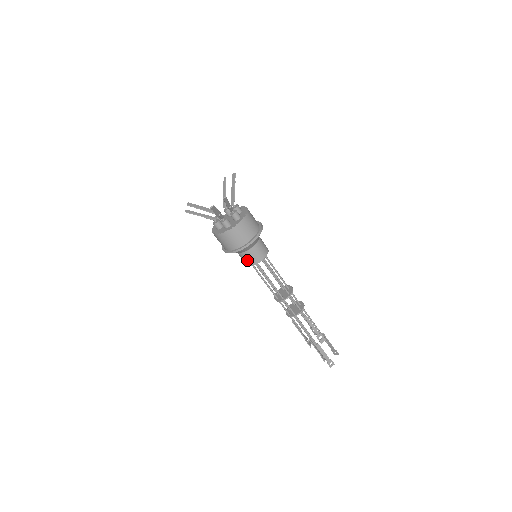
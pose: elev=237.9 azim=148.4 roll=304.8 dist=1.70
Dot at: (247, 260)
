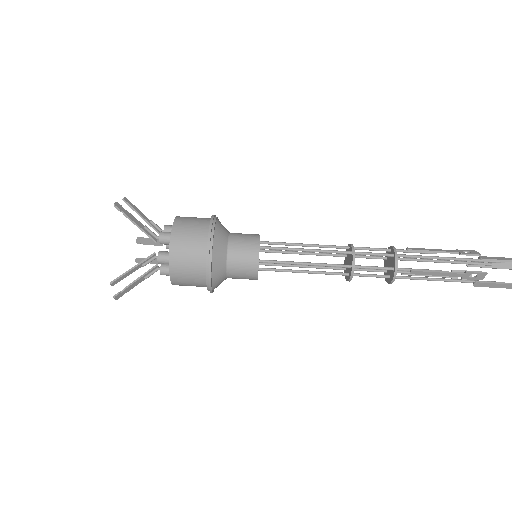
Dot at: (245, 251)
